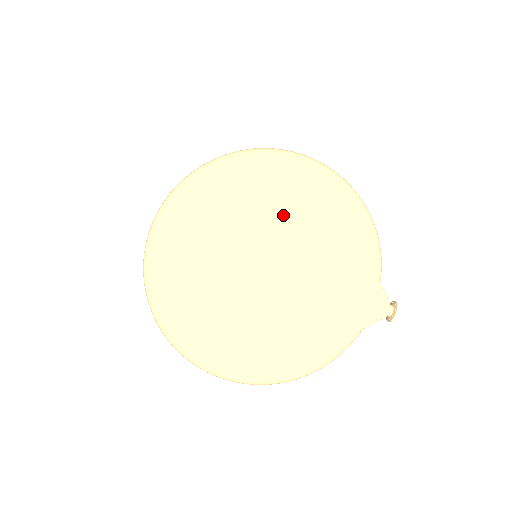
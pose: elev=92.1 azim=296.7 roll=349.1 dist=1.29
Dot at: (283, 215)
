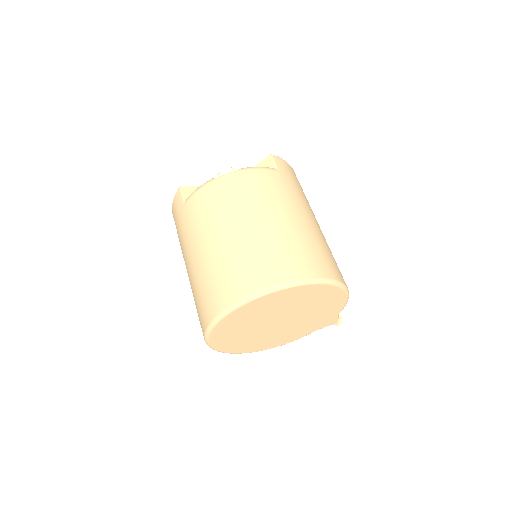
Dot at: (301, 304)
